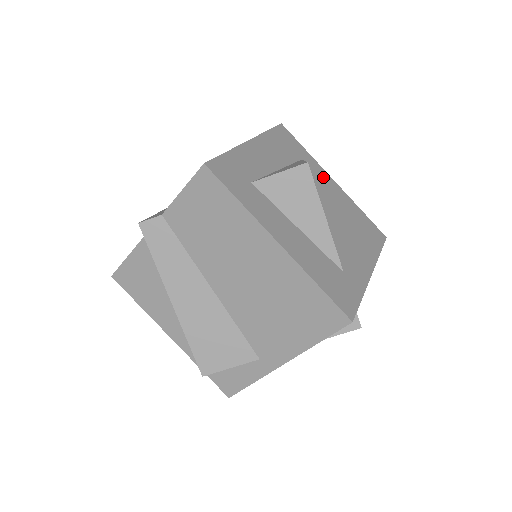
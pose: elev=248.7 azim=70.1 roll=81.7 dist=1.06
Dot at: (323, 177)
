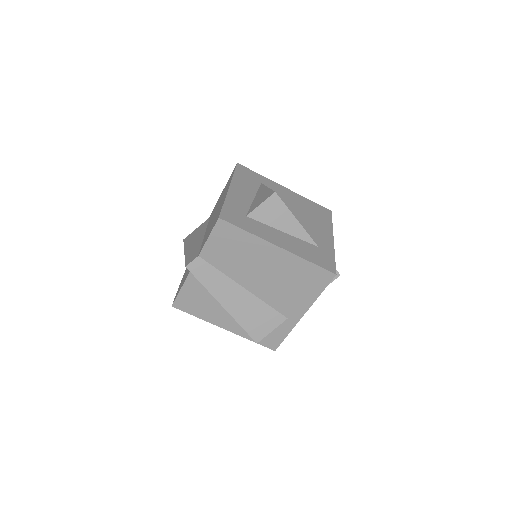
Dot at: (278, 189)
